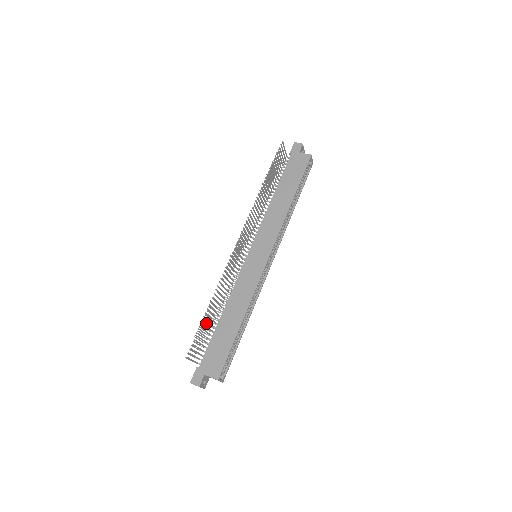
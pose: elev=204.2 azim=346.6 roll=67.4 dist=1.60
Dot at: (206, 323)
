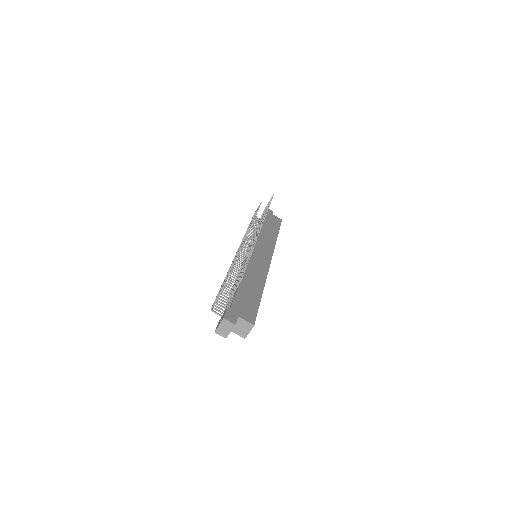
Dot at: occluded
